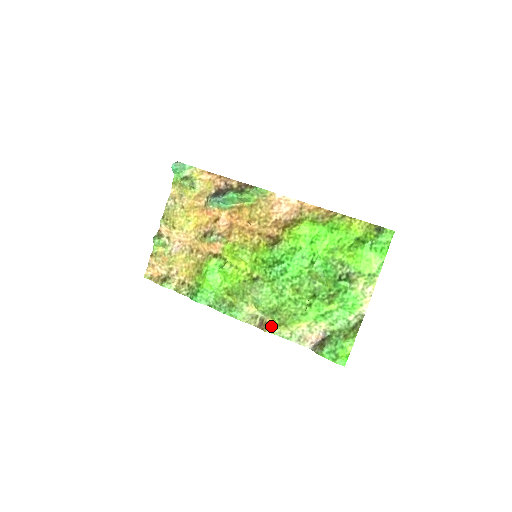
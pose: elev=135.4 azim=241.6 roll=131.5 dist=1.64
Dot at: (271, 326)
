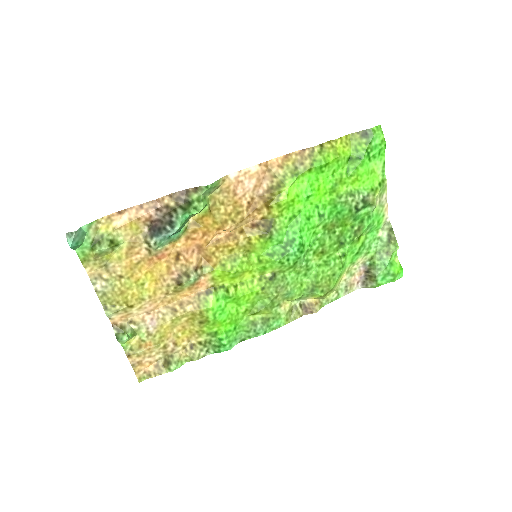
Dot at: (316, 303)
